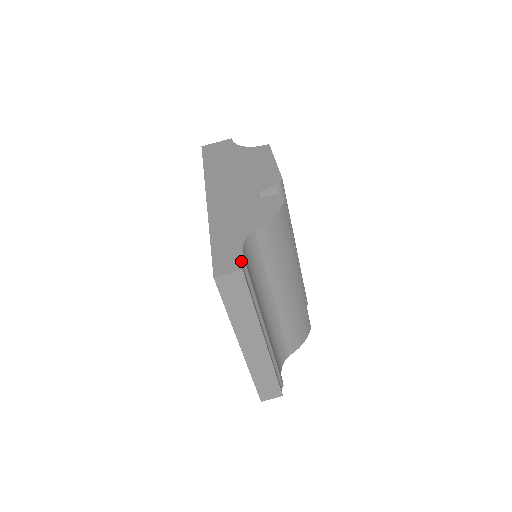
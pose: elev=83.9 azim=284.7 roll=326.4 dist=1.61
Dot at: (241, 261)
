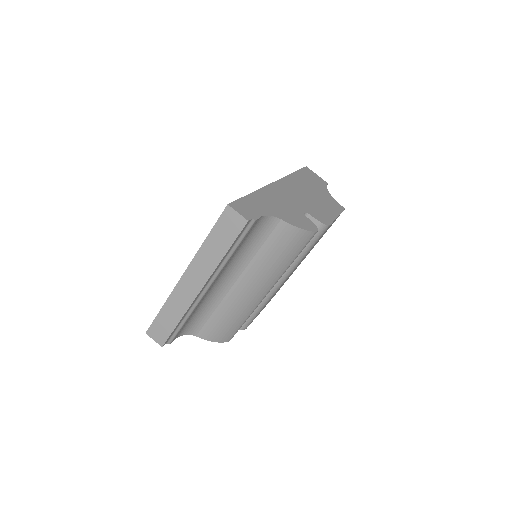
Dot at: (253, 218)
